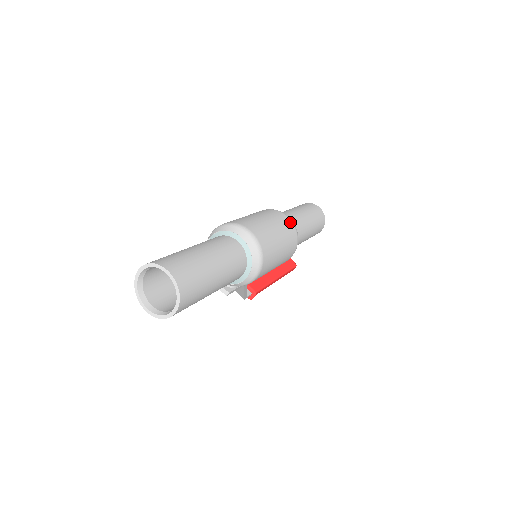
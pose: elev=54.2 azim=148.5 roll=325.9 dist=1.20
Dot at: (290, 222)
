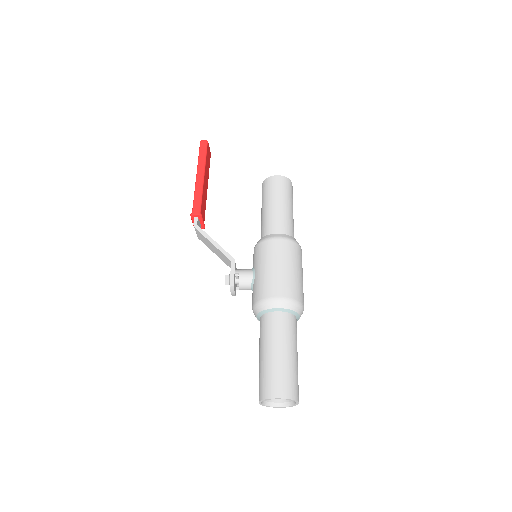
Dot at: occluded
